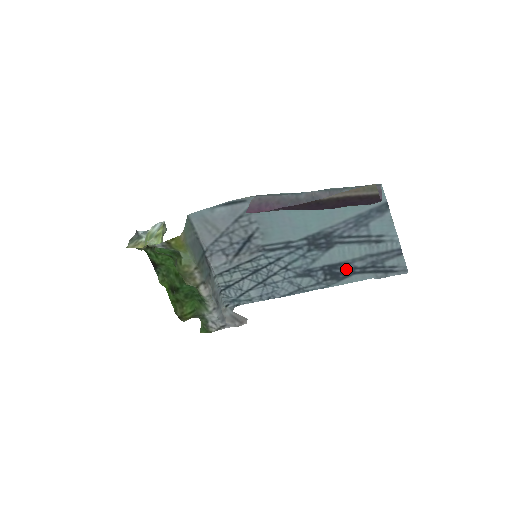
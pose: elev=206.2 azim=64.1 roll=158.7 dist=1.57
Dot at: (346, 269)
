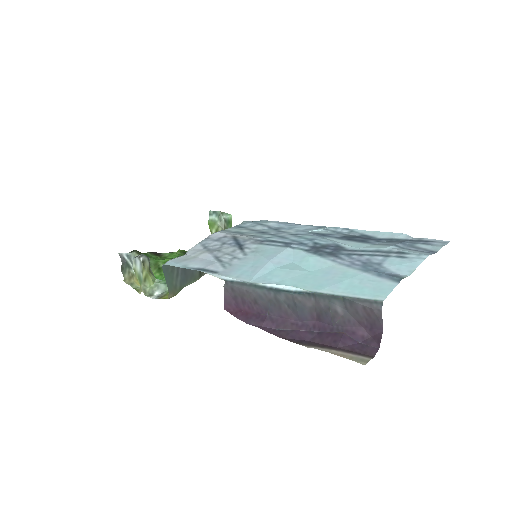
Dot at: (367, 240)
